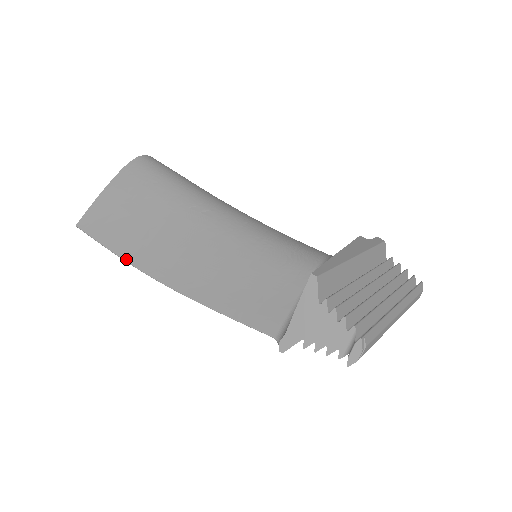
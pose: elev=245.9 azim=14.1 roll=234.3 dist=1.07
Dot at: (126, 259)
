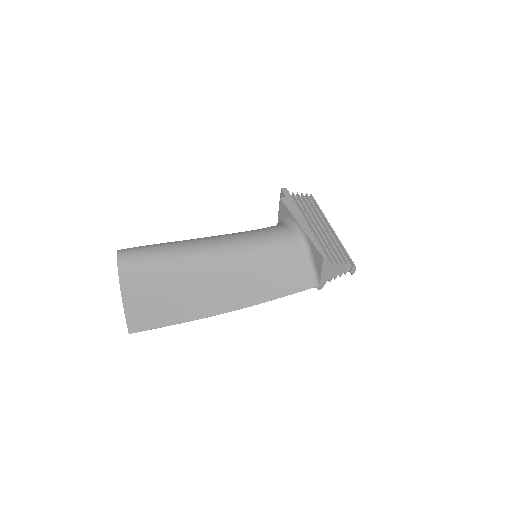
Dot at: (194, 319)
